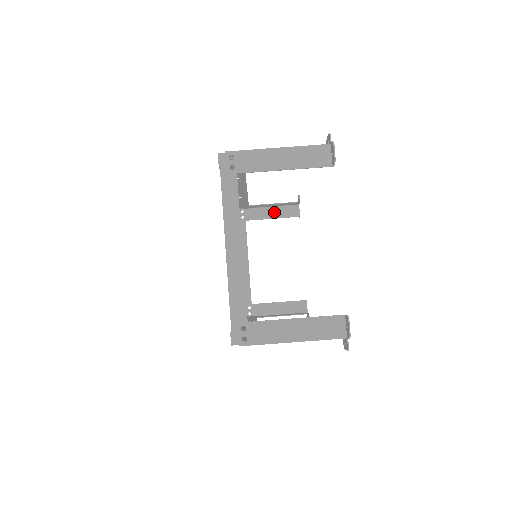
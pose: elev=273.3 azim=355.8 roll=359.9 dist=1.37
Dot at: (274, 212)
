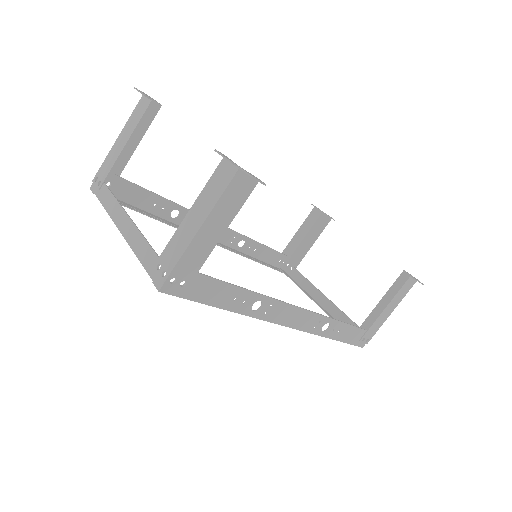
Dot at: (310, 238)
